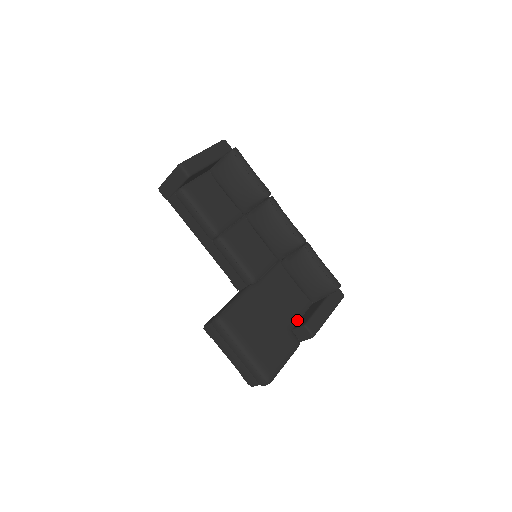
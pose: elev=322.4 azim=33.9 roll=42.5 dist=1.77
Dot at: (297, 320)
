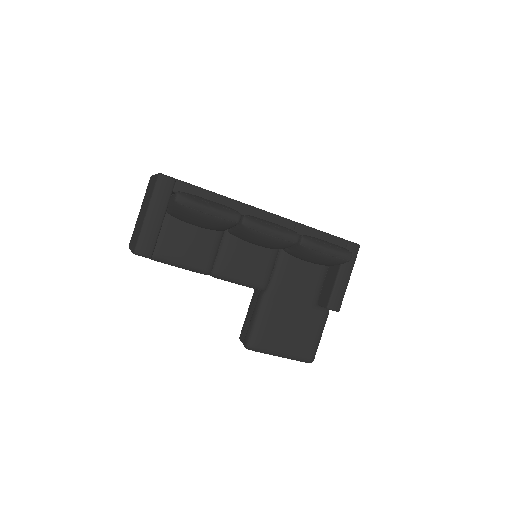
Dot at: (319, 293)
